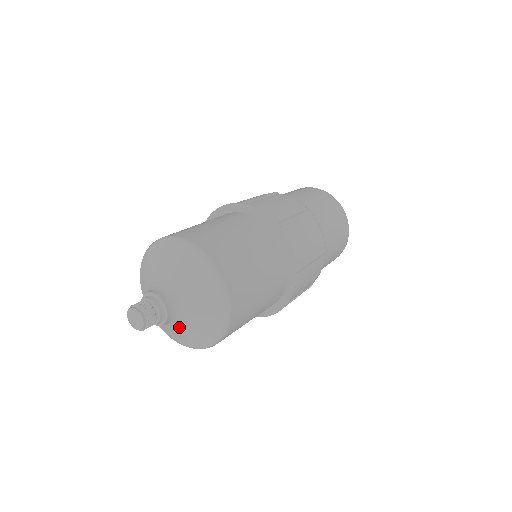
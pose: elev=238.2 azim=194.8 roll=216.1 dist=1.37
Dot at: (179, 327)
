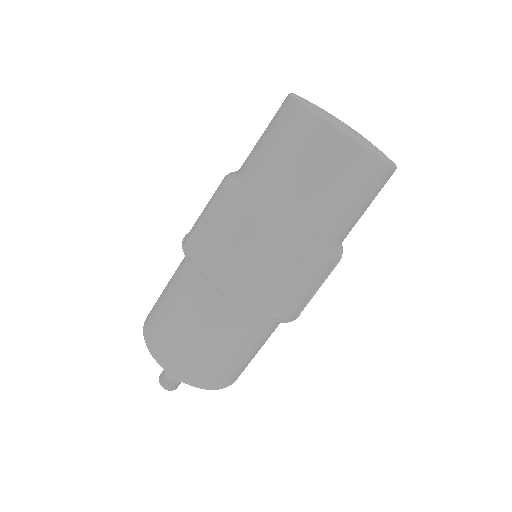
Dot at: occluded
